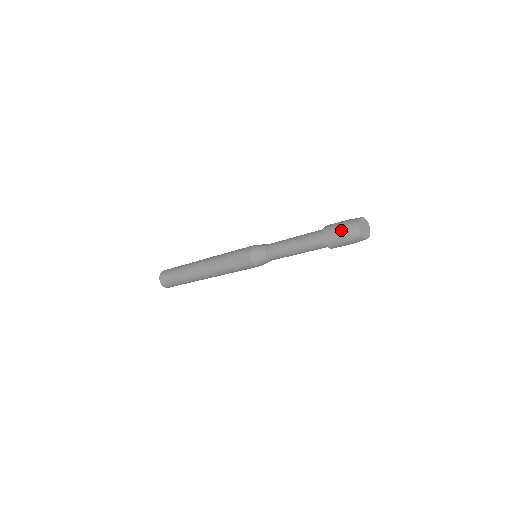
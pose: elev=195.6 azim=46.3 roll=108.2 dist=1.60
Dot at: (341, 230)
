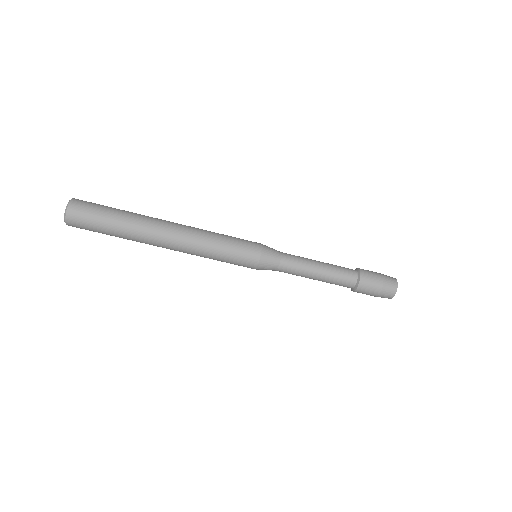
Dot at: (381, 275)
